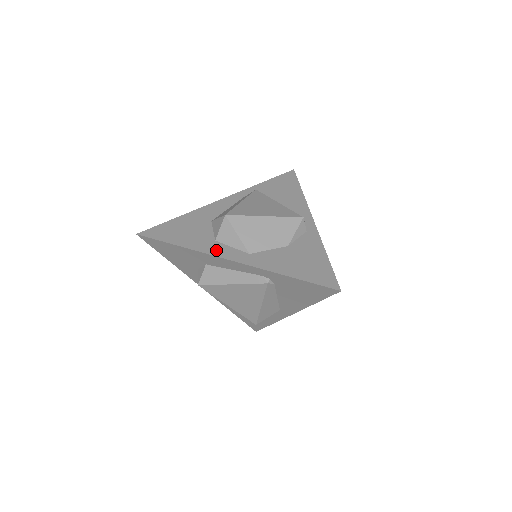
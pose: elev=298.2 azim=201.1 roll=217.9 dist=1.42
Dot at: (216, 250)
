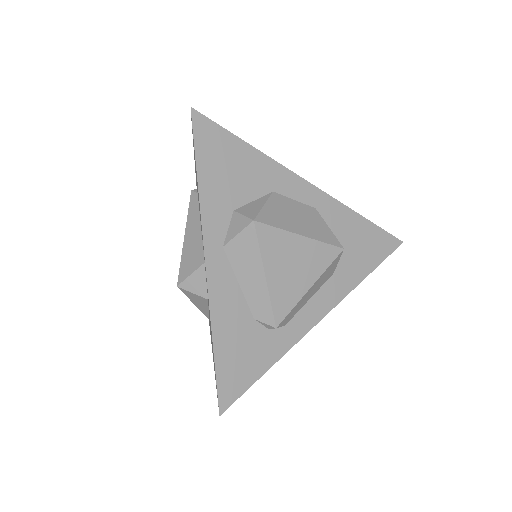
Dot at: occluded
